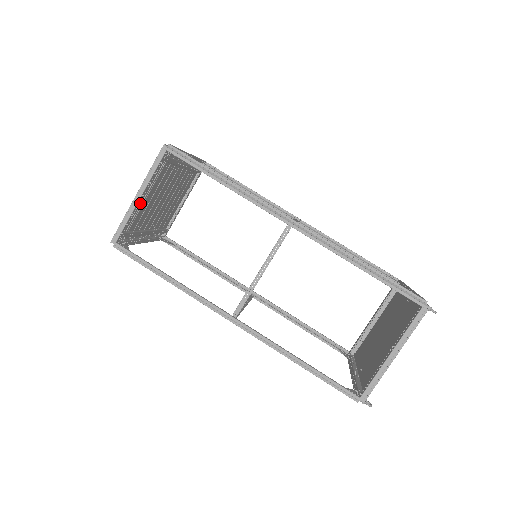
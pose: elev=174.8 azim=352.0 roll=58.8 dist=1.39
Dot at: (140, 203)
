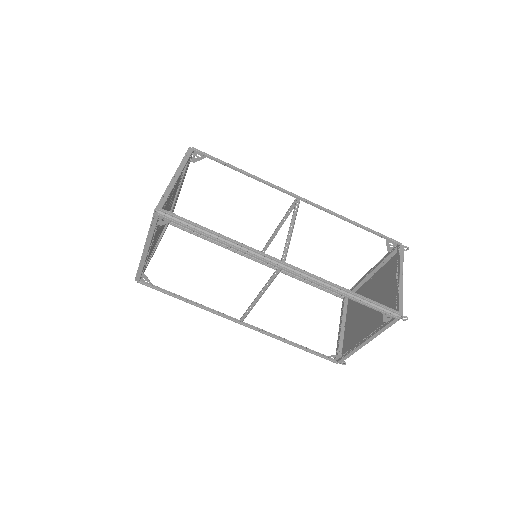
Dot at: occluded
